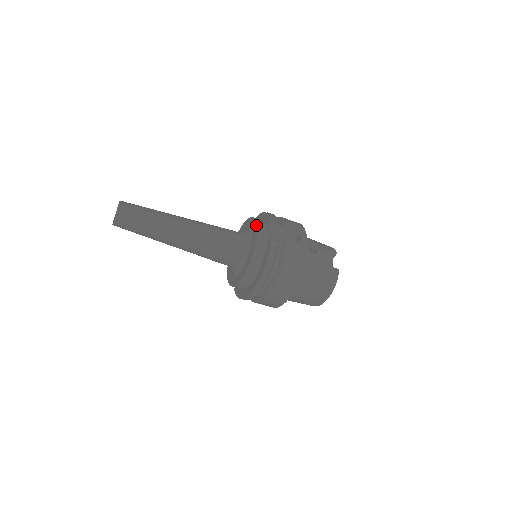
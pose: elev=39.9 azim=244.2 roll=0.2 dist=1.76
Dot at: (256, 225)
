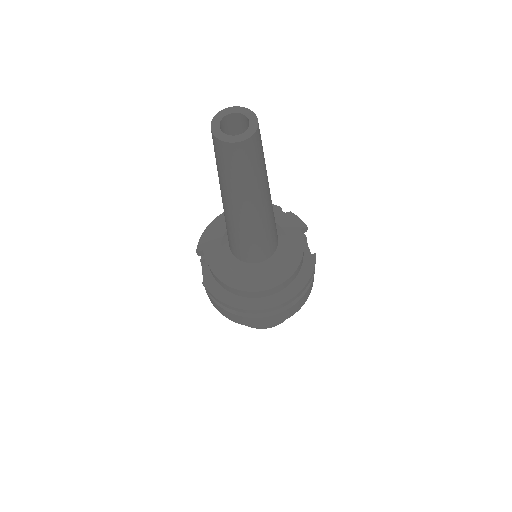
Dot at: (298, 228)
